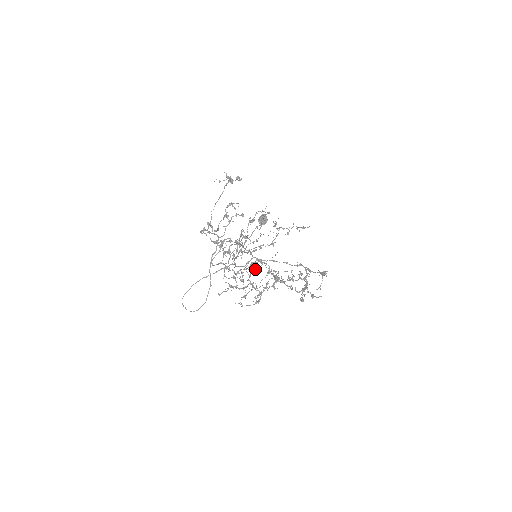
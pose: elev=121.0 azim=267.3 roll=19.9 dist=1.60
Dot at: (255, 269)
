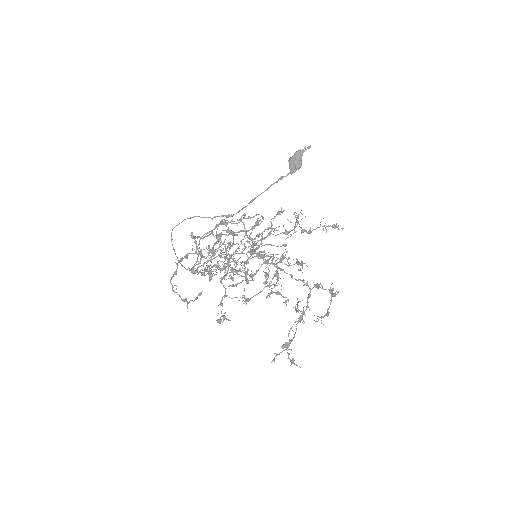
Dot at: (246, 283)
